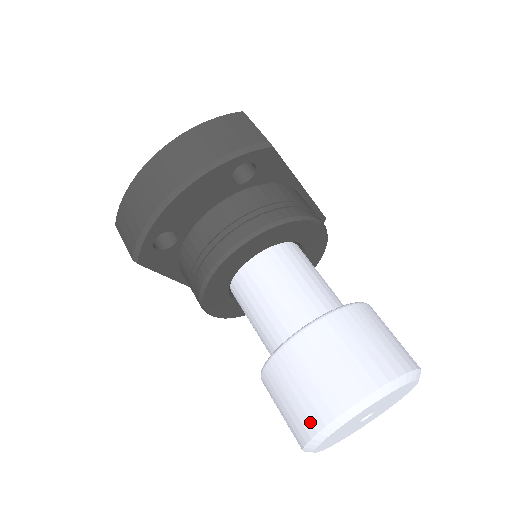
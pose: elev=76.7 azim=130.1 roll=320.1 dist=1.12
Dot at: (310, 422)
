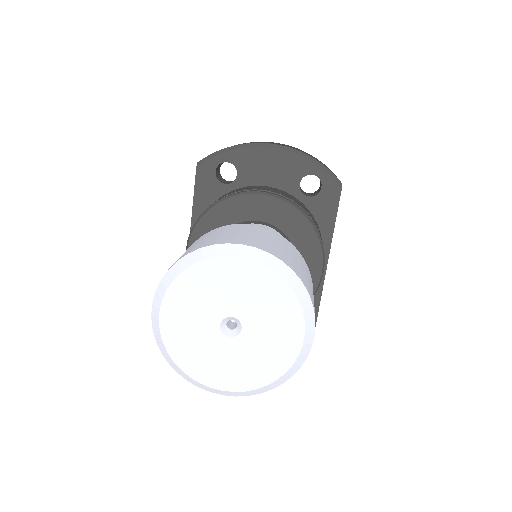
Dot at: (203, 244)
